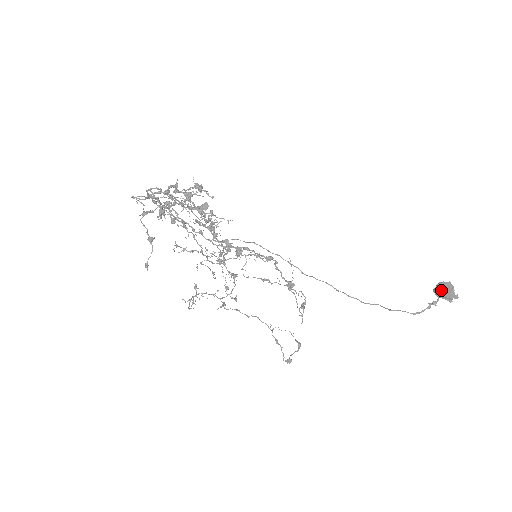
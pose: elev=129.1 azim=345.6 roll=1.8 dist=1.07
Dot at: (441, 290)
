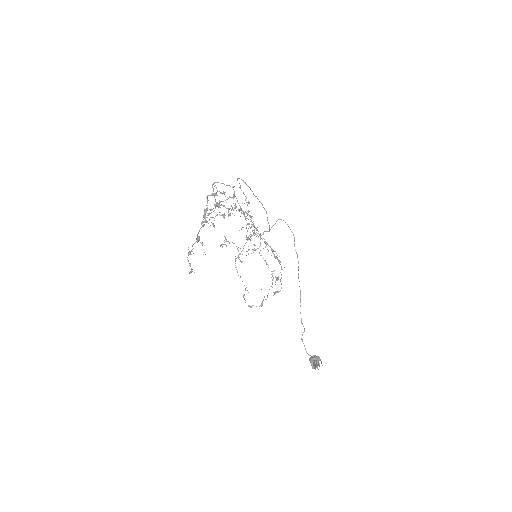
Dot at: (312, 360)
